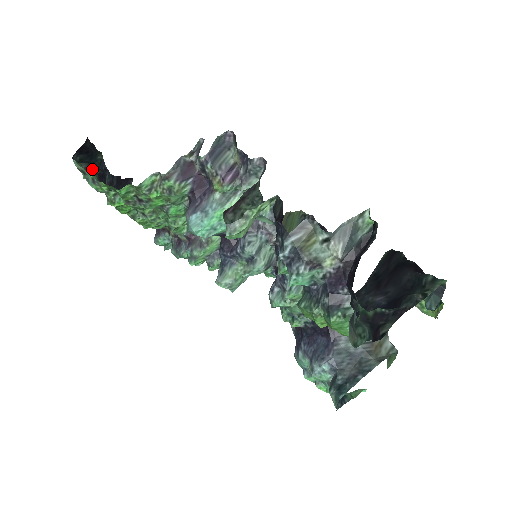
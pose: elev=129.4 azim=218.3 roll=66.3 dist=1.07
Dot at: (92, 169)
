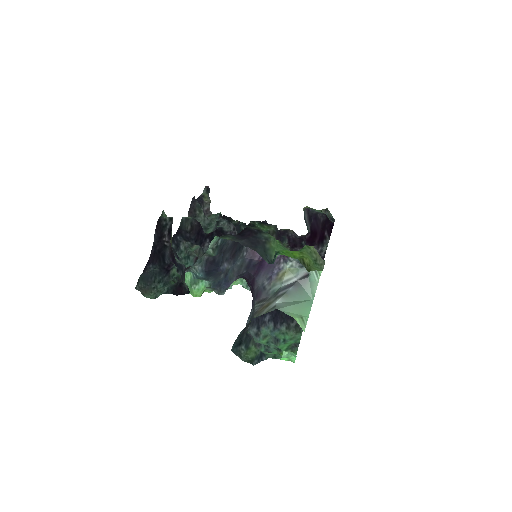
Dot at: occluded
